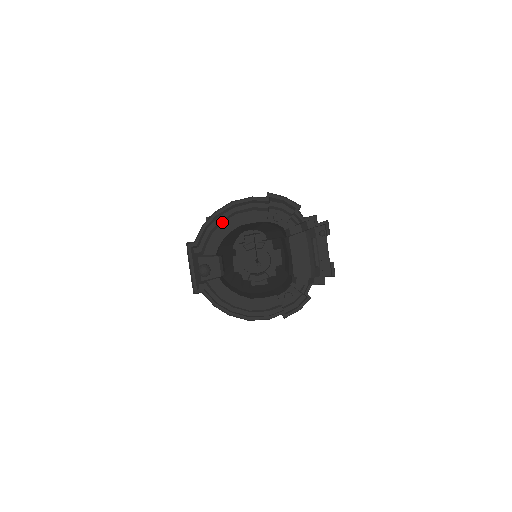
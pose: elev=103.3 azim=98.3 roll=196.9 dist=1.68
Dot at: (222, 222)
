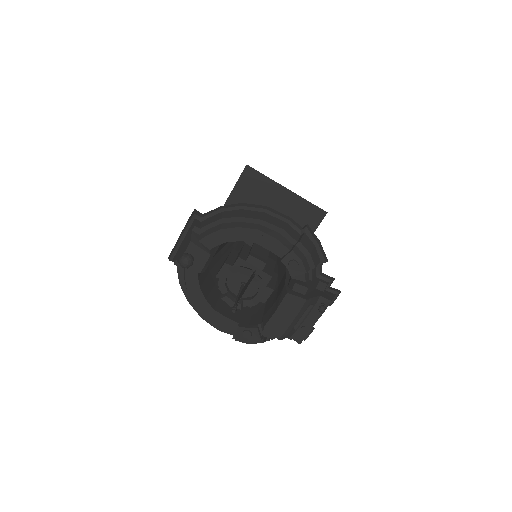
Dot at: (239, 226)
